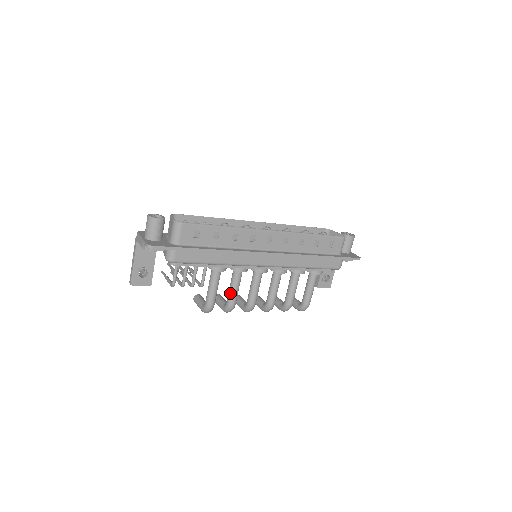
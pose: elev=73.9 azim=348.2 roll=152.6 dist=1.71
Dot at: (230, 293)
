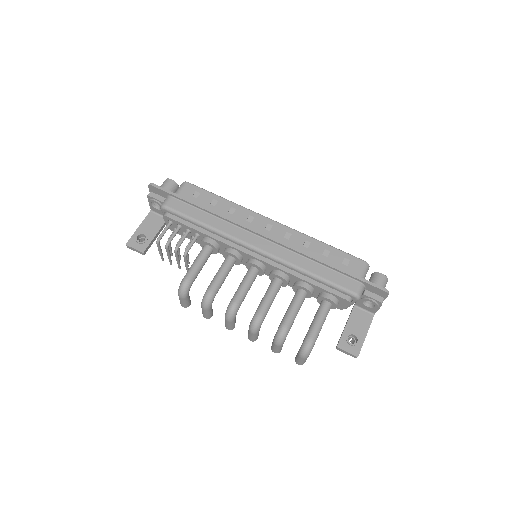
Dot at: (213, 278)
